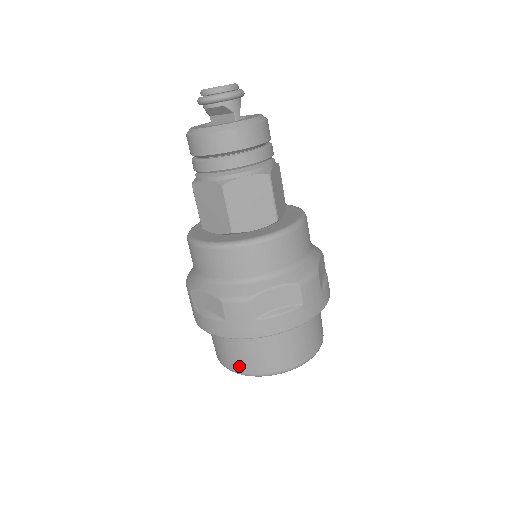
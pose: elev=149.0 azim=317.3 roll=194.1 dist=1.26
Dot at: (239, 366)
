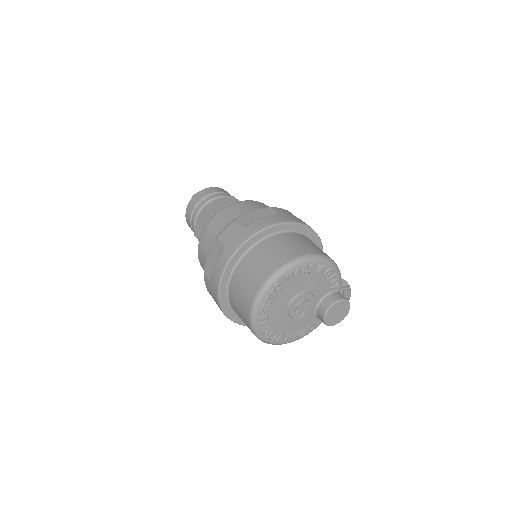
Dot at: (255, 284)
